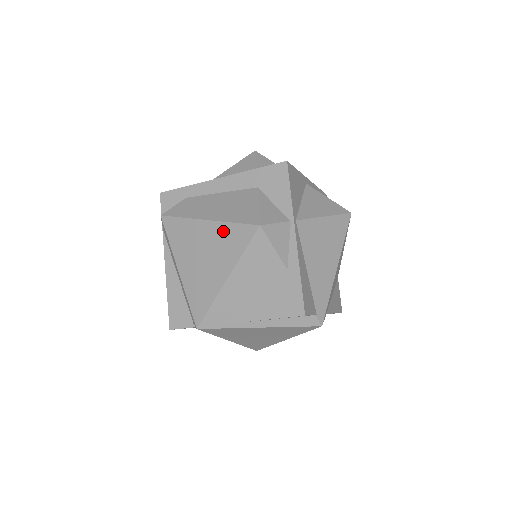
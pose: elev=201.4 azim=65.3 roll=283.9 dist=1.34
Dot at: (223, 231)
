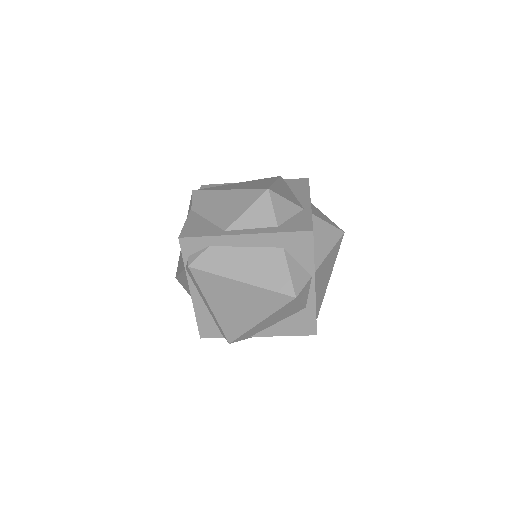
Dot at: (259, 293)
